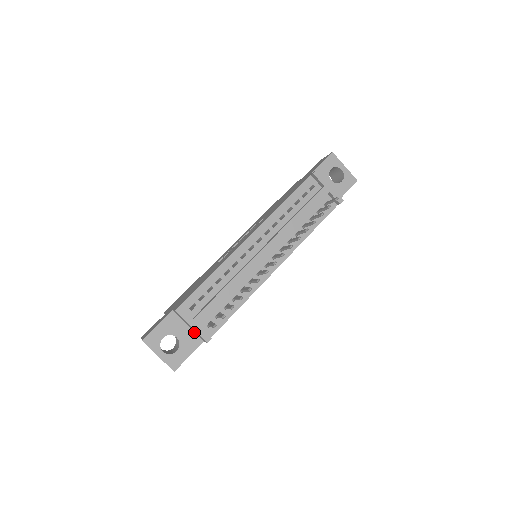
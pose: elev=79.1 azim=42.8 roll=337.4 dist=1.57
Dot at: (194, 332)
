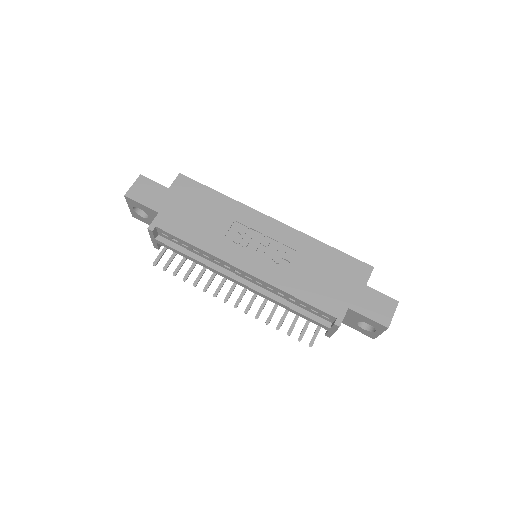
Dot at: occluded
